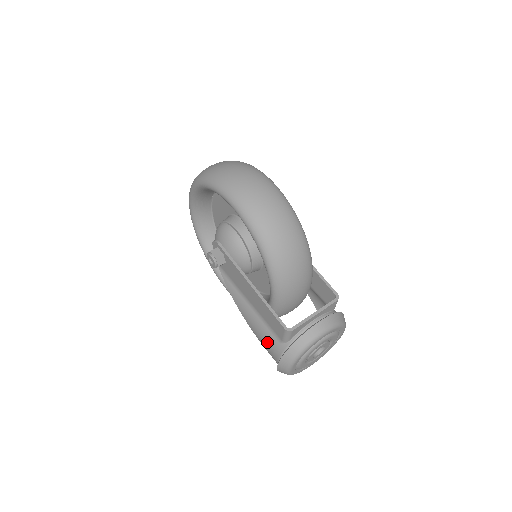
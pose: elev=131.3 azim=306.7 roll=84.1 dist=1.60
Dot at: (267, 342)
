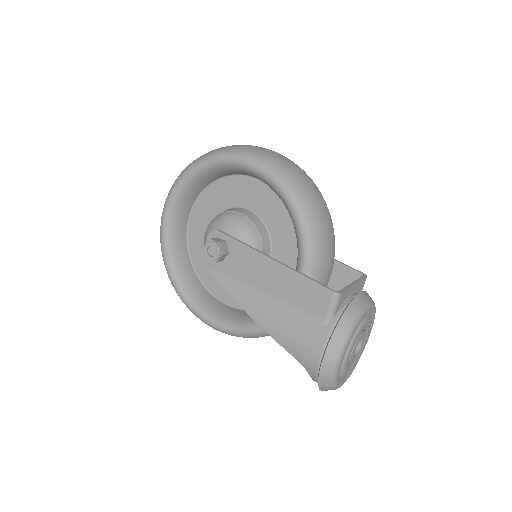
Dot at: (300, 335)
